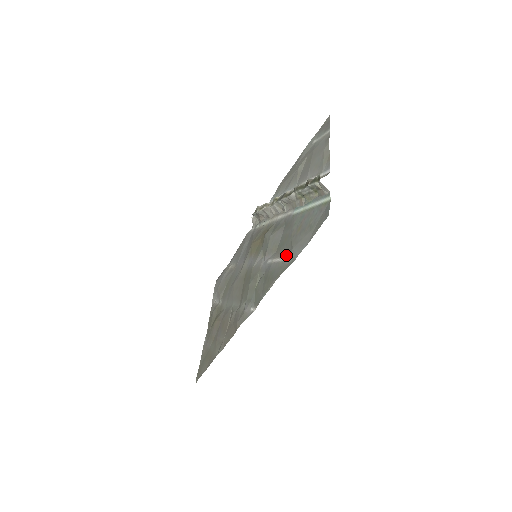
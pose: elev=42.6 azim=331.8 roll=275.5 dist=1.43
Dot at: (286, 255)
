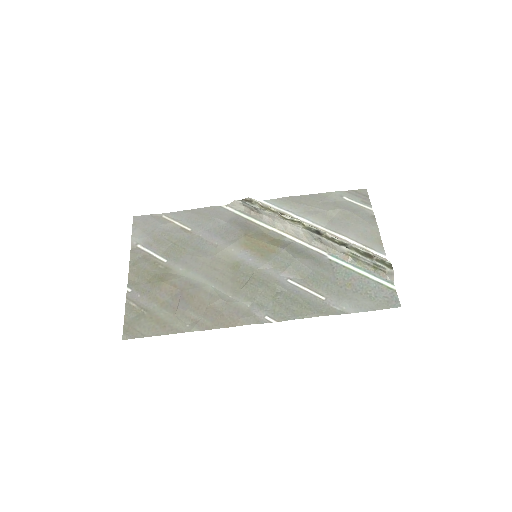
Dot at: (329, 297)
